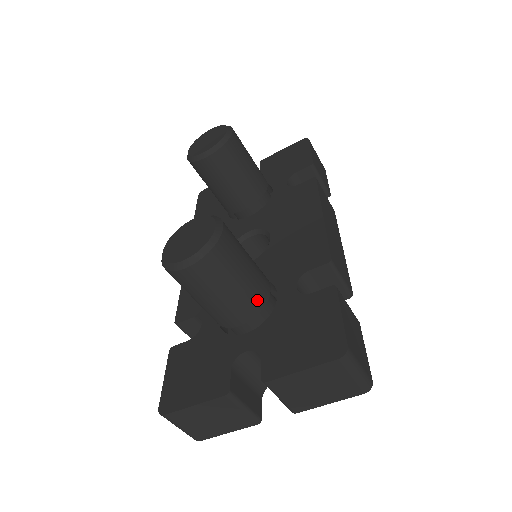
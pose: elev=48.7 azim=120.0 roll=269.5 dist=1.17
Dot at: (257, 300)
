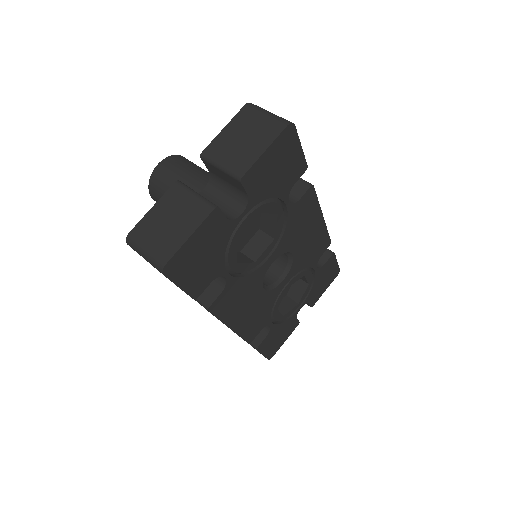
Dot at: occluded
